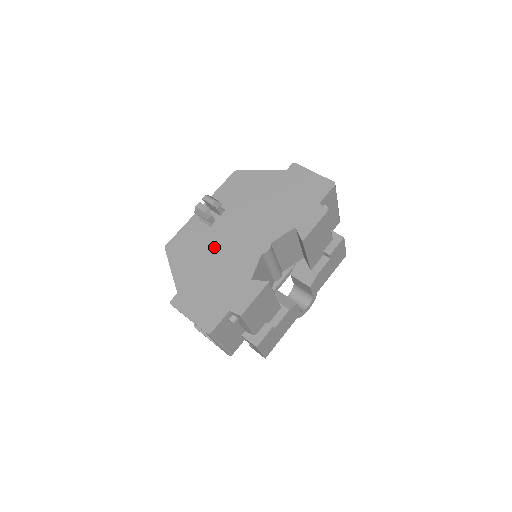
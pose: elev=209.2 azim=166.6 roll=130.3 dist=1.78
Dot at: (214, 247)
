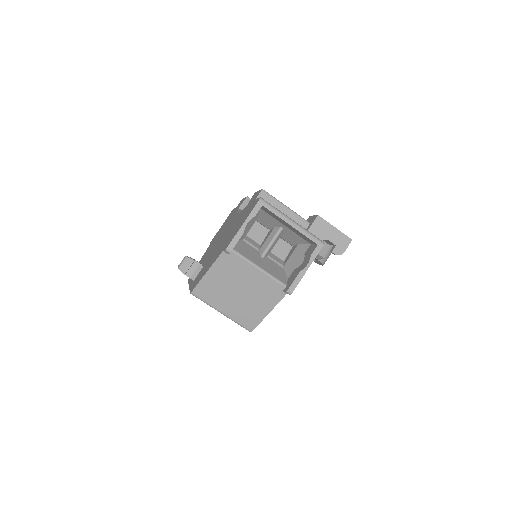
Dot at: (215, 251)
